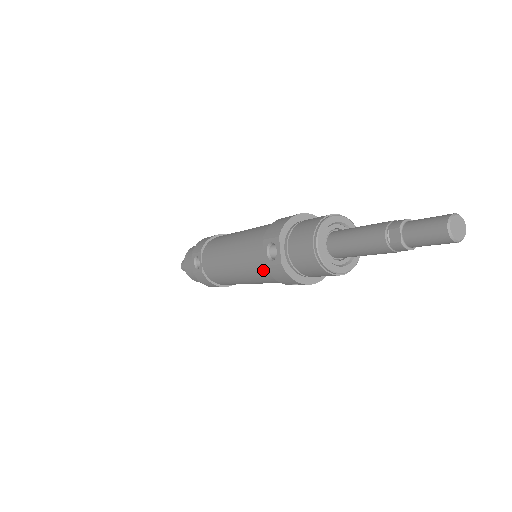
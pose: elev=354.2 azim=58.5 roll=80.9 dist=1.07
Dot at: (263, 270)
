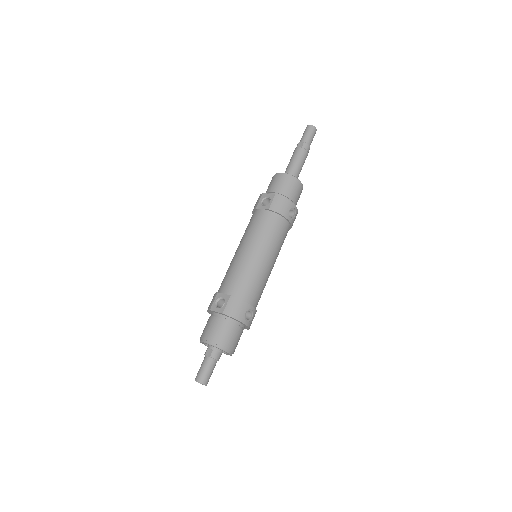
Dot at: (269, 218)
